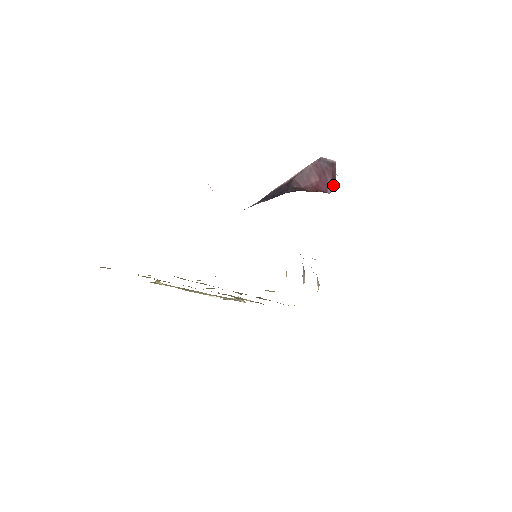
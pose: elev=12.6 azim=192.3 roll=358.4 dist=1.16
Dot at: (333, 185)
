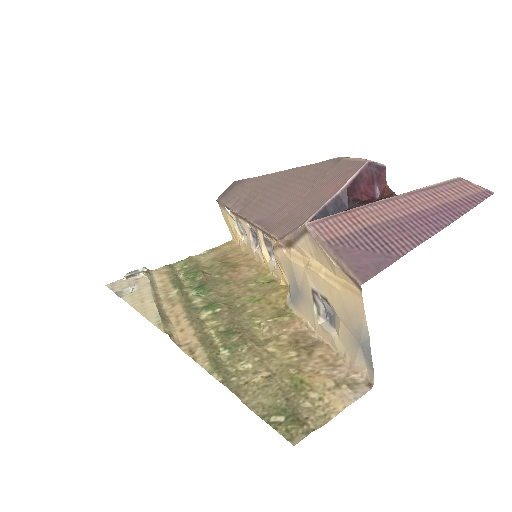
Dot at: occluded
